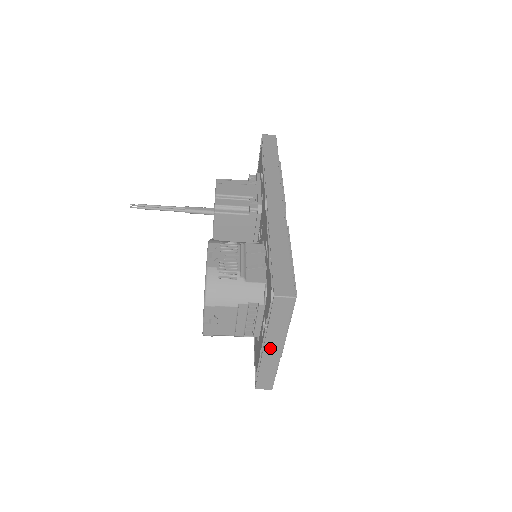
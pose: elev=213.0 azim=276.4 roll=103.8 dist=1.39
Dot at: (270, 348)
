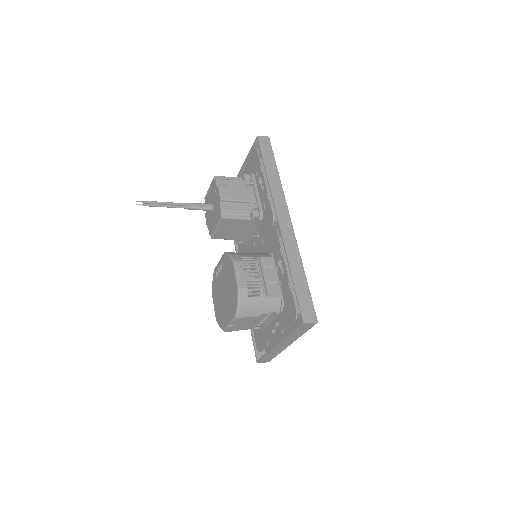
Dot at: (282, 344)
